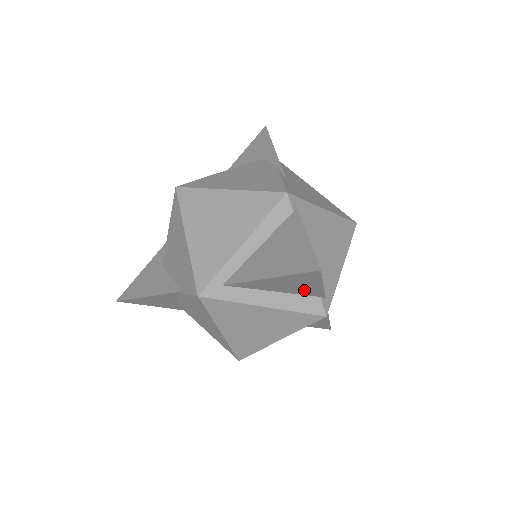
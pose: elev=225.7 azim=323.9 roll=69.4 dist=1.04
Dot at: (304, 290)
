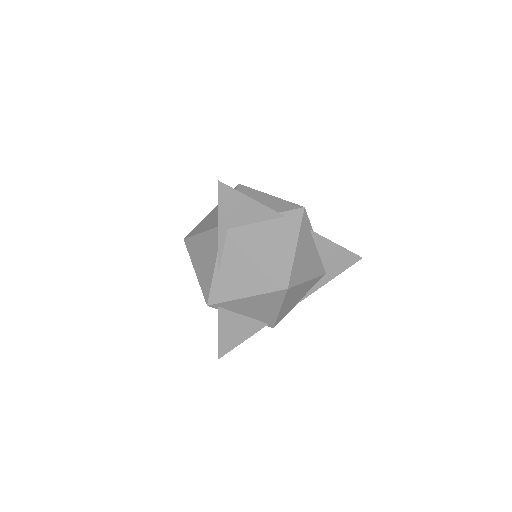
Dot at: occluded
